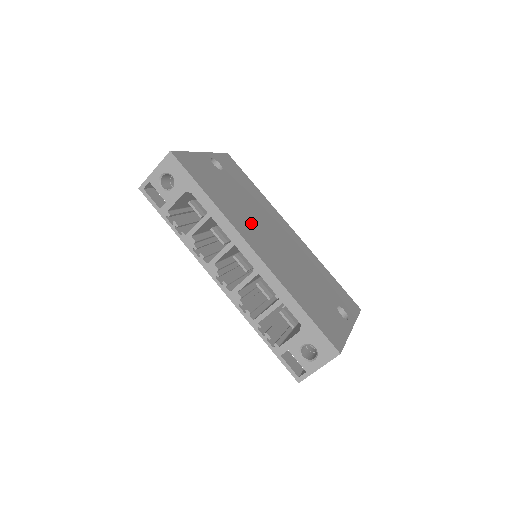
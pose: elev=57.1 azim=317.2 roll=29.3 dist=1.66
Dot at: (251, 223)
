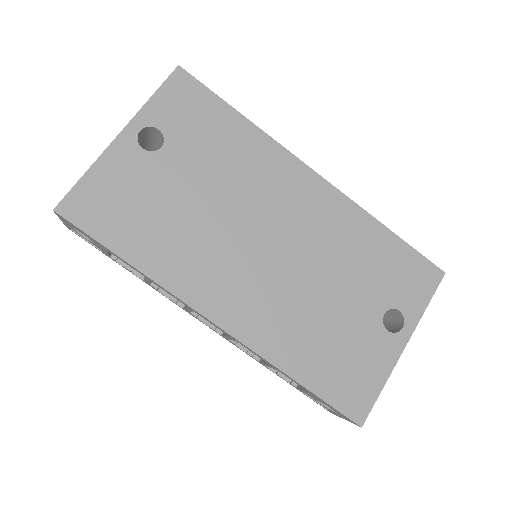
Dot at: (217, 252)
